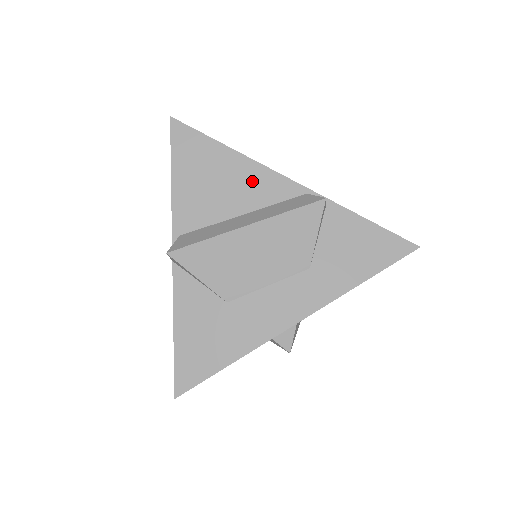
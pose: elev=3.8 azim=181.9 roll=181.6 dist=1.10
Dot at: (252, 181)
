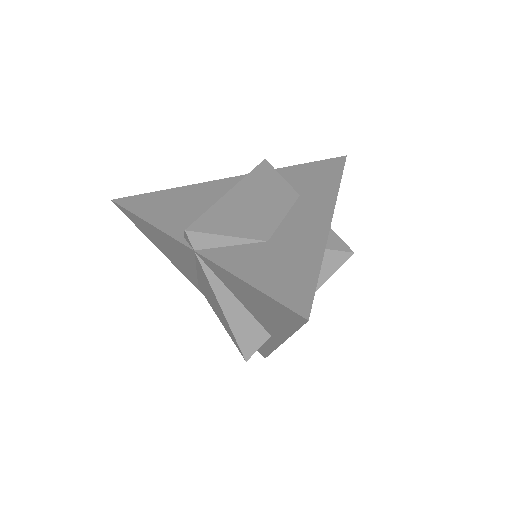
Dot at: (207, 190)
